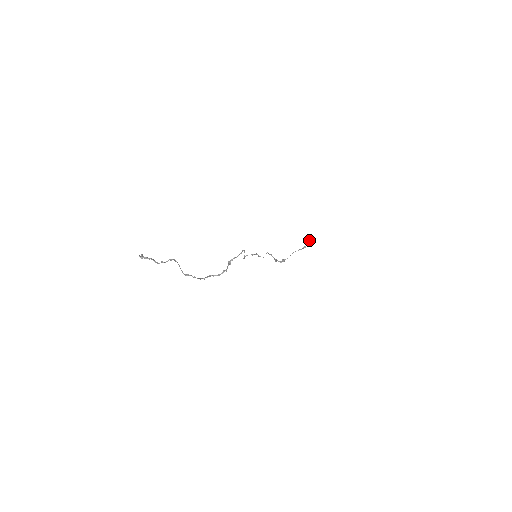
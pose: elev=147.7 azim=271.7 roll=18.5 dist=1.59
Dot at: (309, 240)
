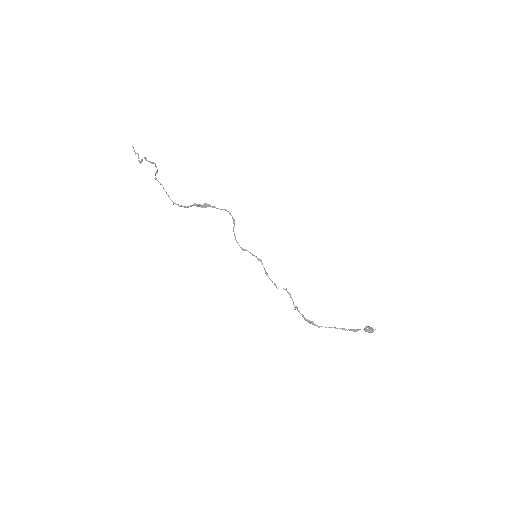
Dot at: (364, 328)
